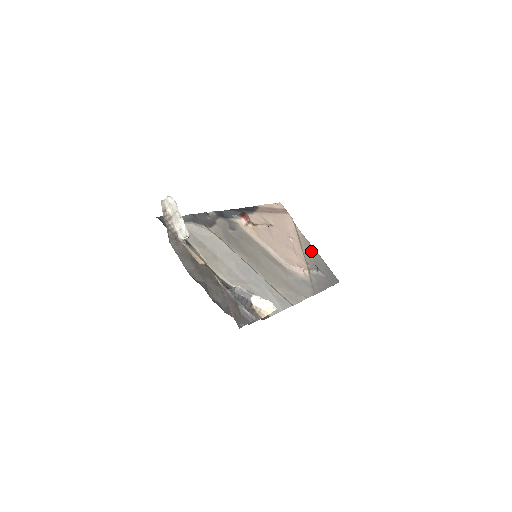
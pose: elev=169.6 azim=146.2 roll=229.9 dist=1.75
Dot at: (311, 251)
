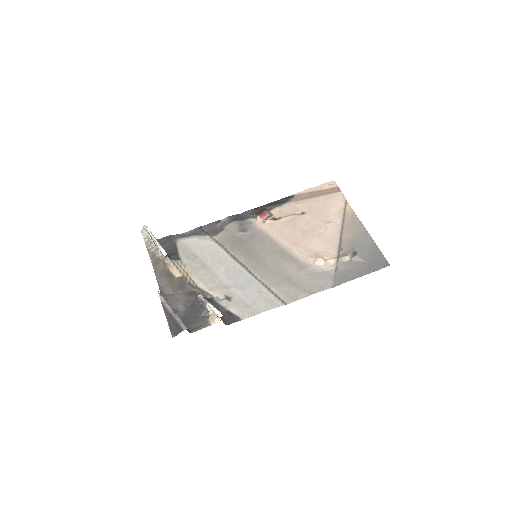
Dot at: (356, 232)
